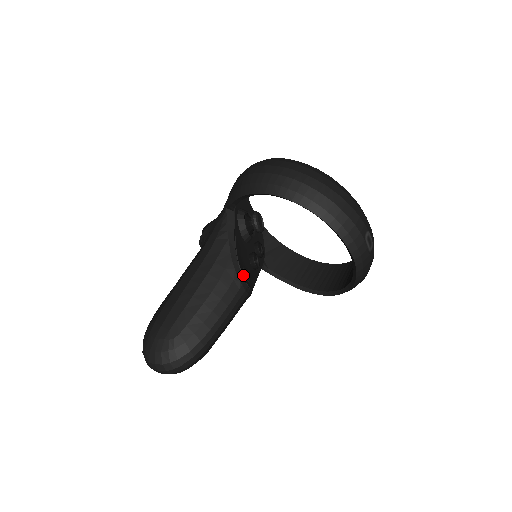
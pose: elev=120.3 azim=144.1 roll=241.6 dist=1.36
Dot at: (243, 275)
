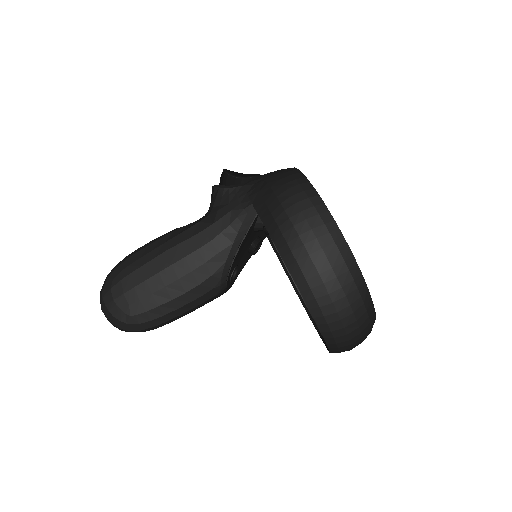
Dot at: (228, 282)
